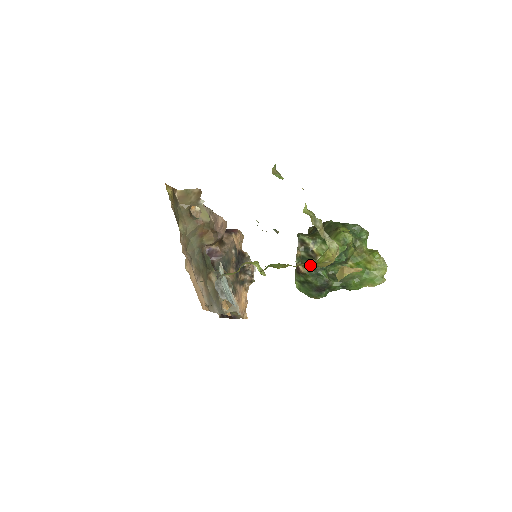
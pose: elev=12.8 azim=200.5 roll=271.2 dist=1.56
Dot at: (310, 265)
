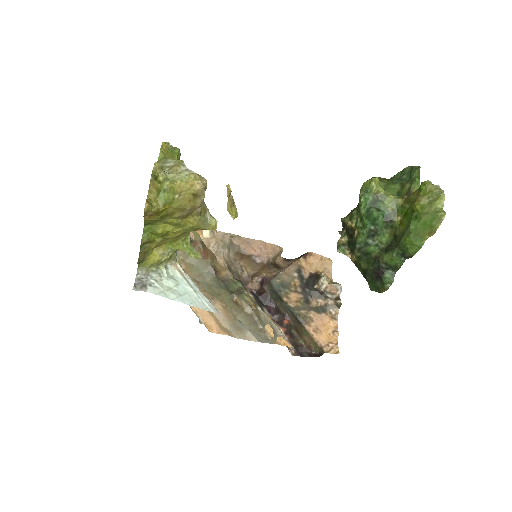
Dot at: (169, 210)
